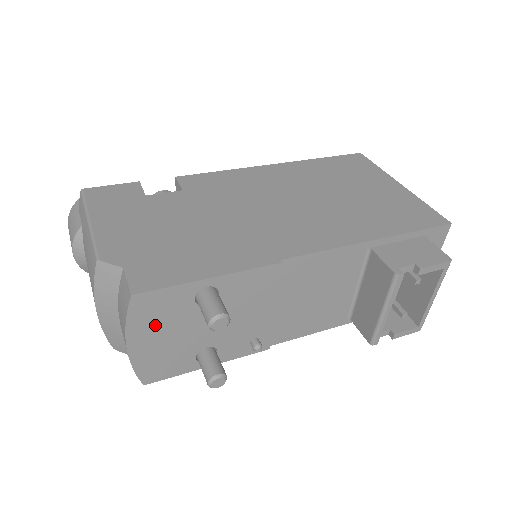
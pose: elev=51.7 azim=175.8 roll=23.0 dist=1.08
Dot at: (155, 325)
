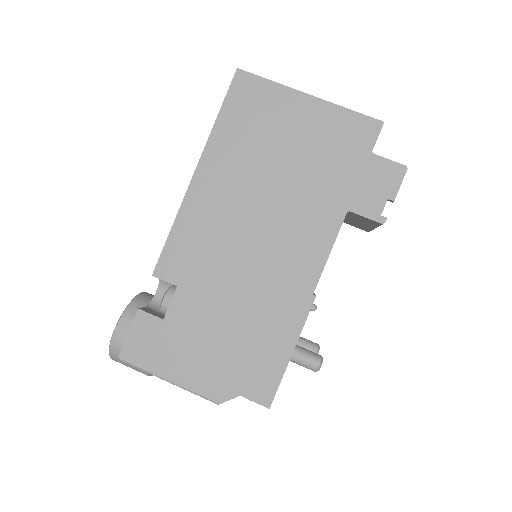
Dot at: occluded
